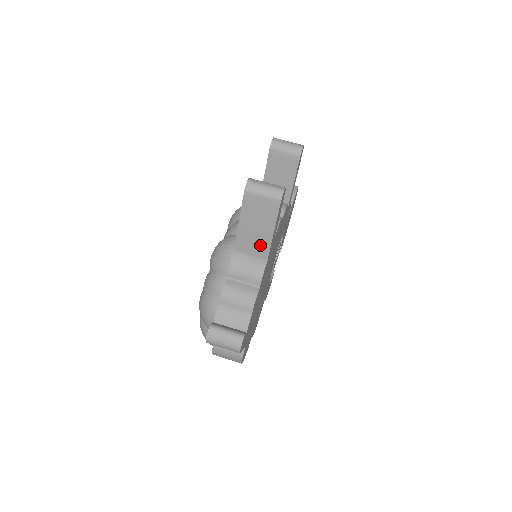
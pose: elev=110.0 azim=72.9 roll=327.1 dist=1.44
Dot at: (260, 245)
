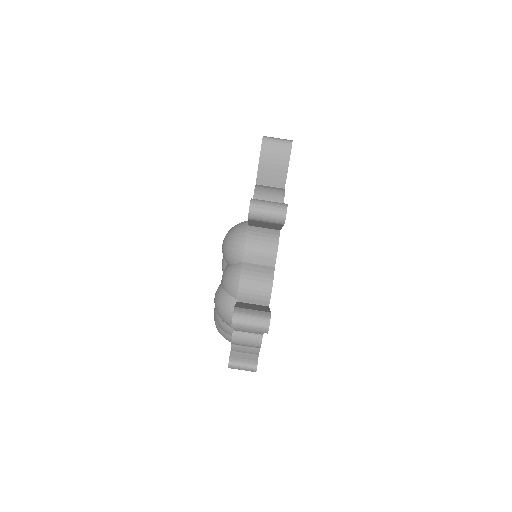
Dot at: occluded
